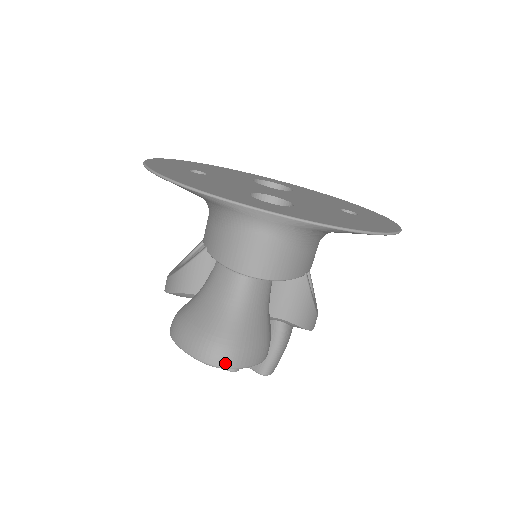
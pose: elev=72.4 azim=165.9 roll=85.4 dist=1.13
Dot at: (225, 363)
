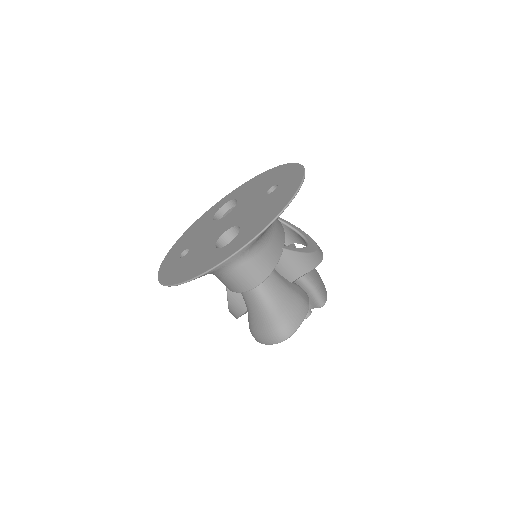
Dot at: (289, 334)
